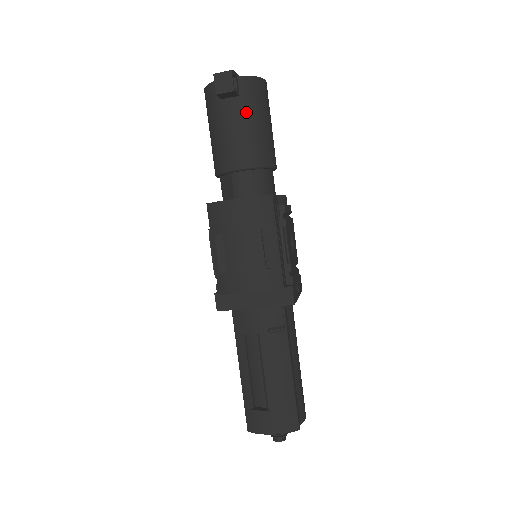
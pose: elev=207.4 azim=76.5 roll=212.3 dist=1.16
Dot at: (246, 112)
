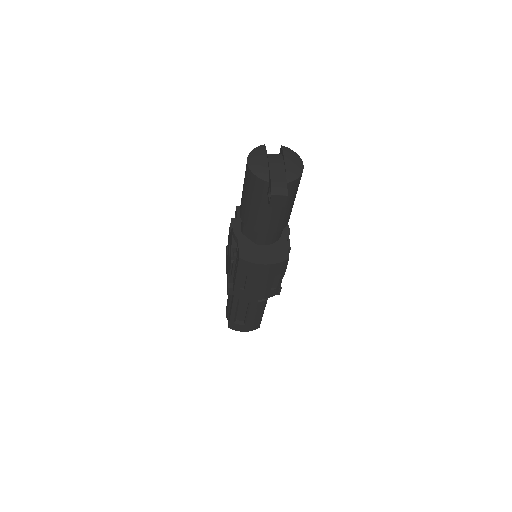
Dot at: occluded
